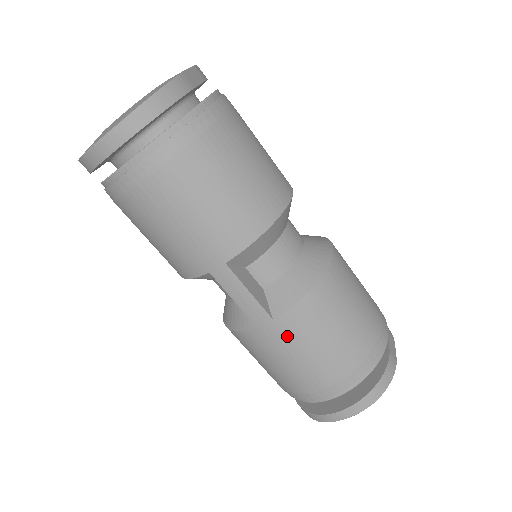
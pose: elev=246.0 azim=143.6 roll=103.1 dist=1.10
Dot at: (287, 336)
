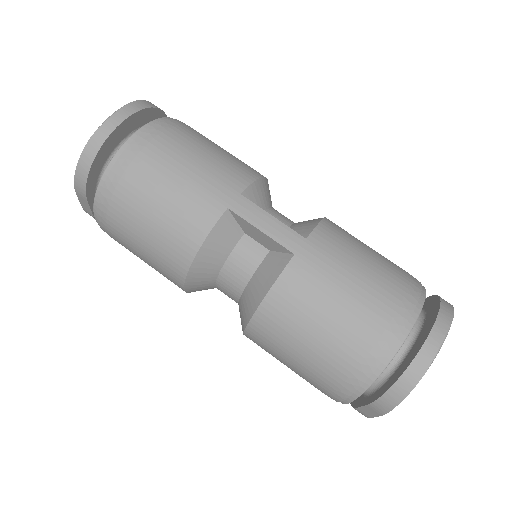
Dot at: (328, 254)
